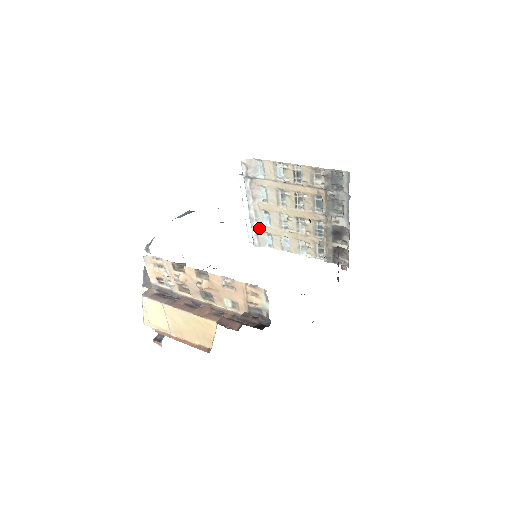
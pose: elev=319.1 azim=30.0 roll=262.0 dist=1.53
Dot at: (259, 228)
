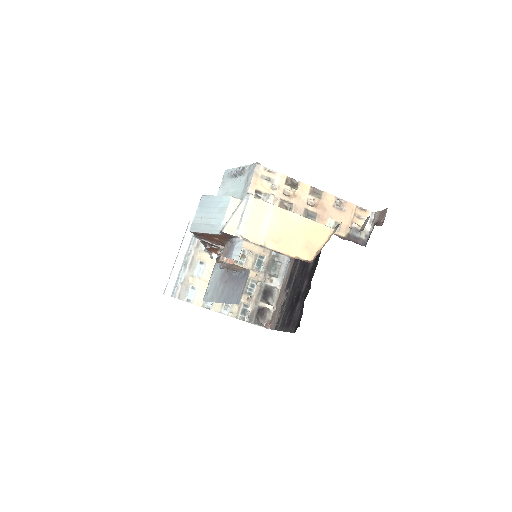
Dot at: (187, 277)
